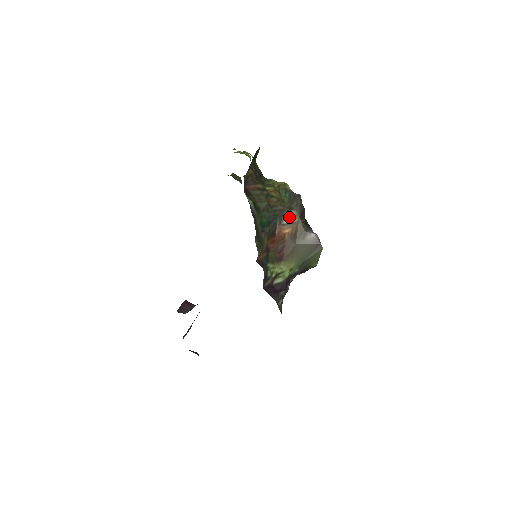
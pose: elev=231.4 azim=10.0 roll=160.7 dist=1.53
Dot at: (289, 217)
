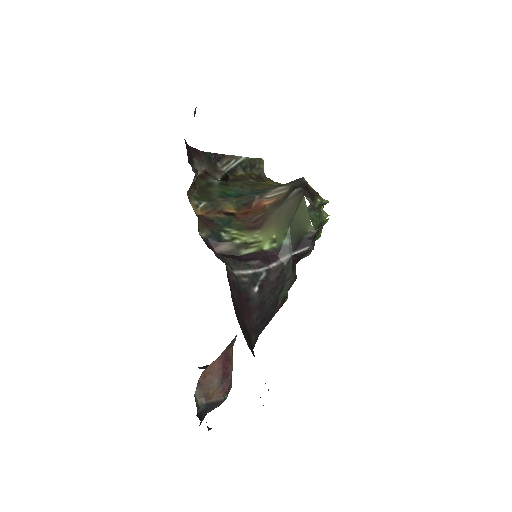
Dot at: (276, 192)
